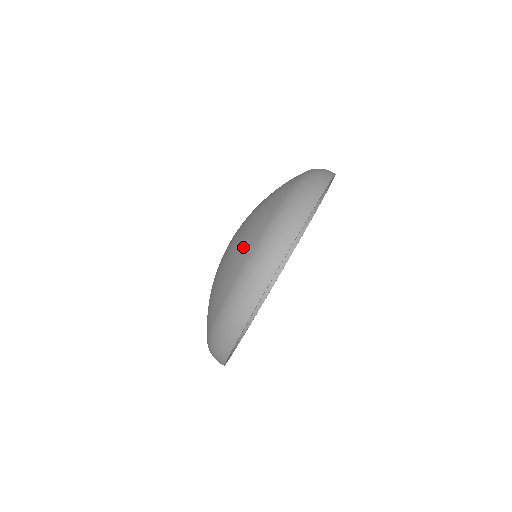
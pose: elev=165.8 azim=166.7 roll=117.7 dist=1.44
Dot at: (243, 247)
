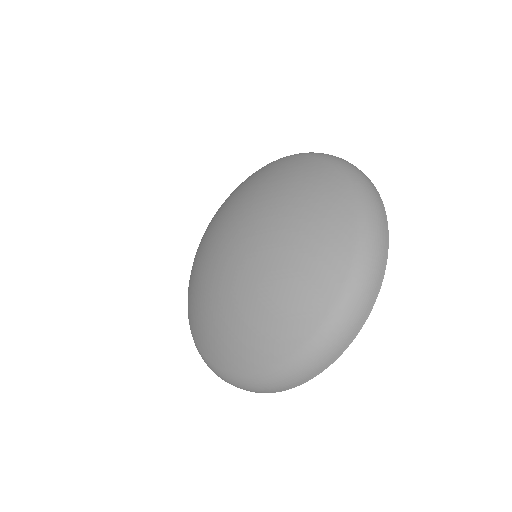
Dot at: (333, 235)
